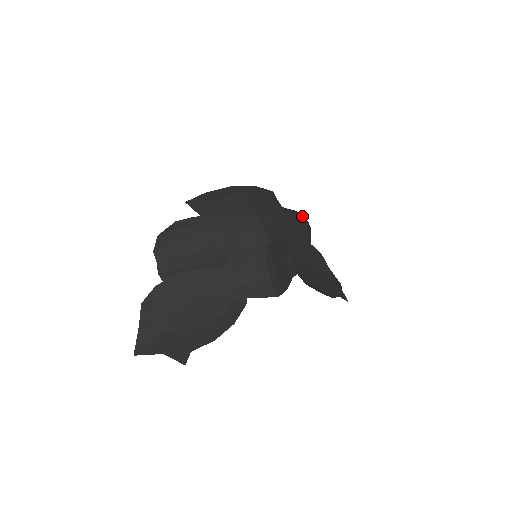
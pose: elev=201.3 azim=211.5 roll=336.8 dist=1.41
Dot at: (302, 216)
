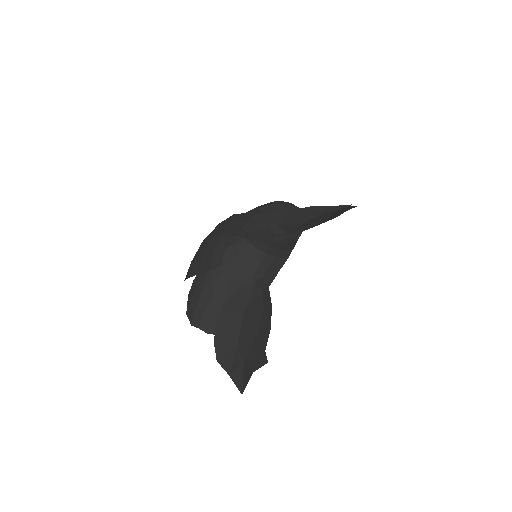
Dot at: (269, 203)
